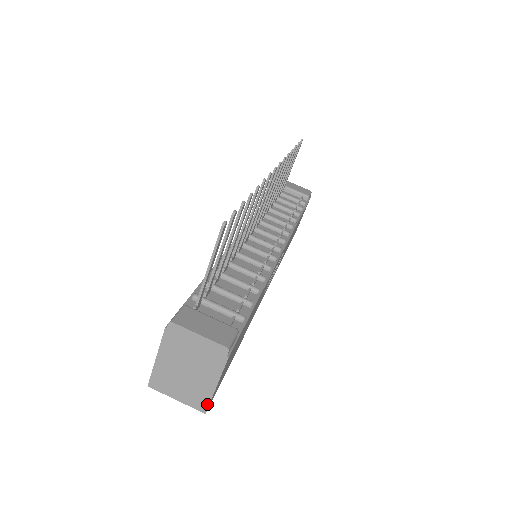
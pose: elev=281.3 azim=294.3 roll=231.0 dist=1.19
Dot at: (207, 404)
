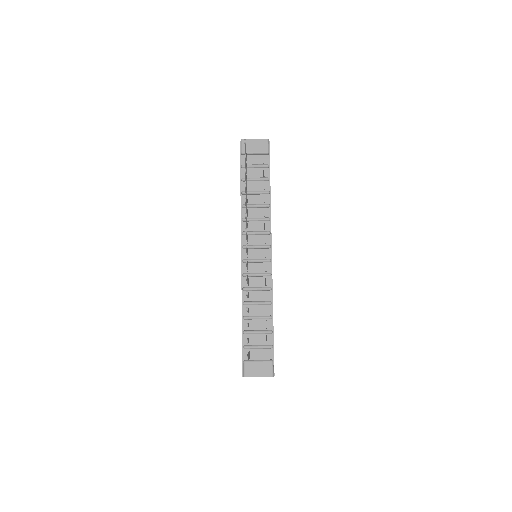
Dot at: occluded
